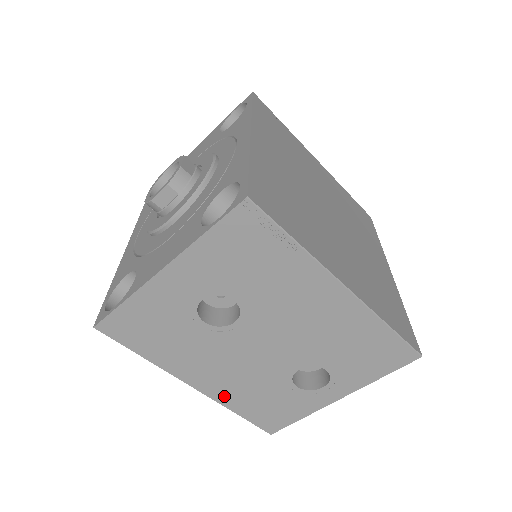
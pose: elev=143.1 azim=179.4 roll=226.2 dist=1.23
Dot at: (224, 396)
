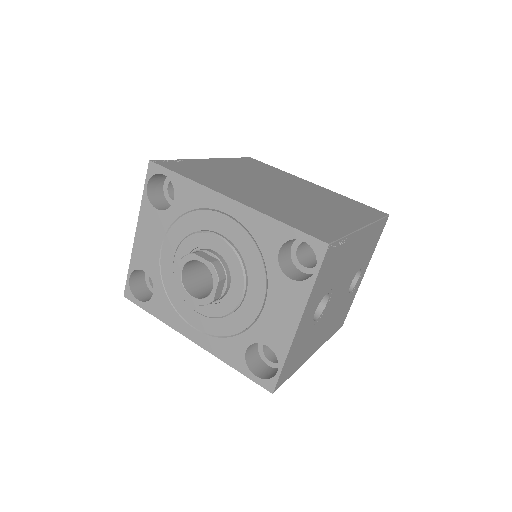
Dot at: (325, 338)
